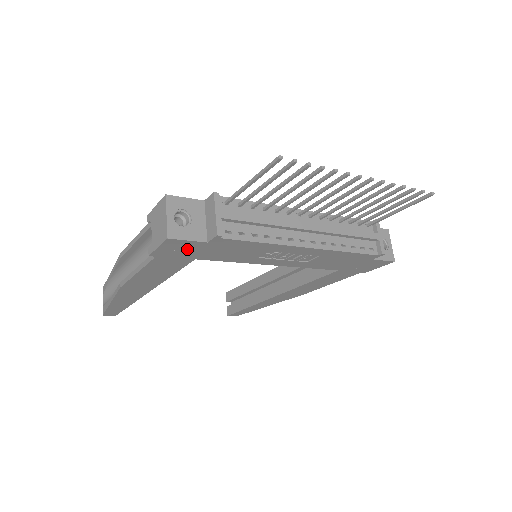
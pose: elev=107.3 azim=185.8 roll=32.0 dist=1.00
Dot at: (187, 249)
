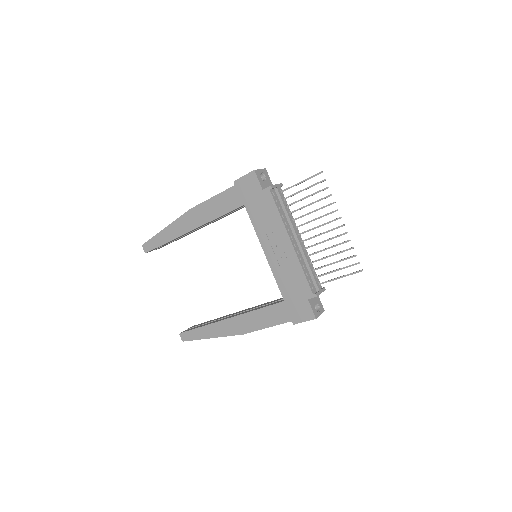
Dot at: (251, 189)
